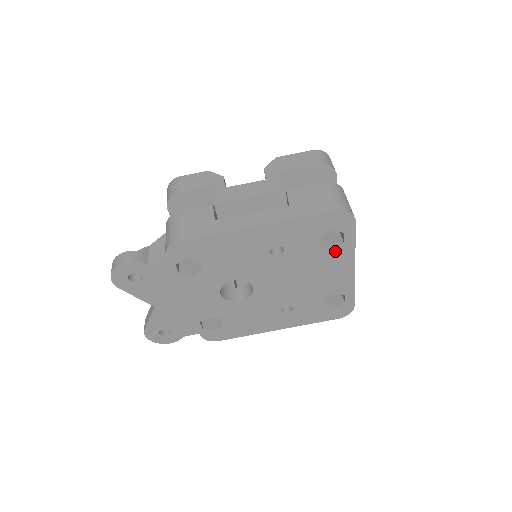
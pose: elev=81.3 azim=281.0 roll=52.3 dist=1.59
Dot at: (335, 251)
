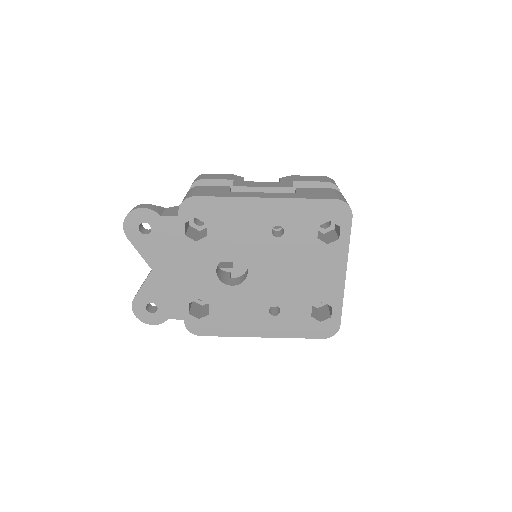
Dot at: (330, 247)
